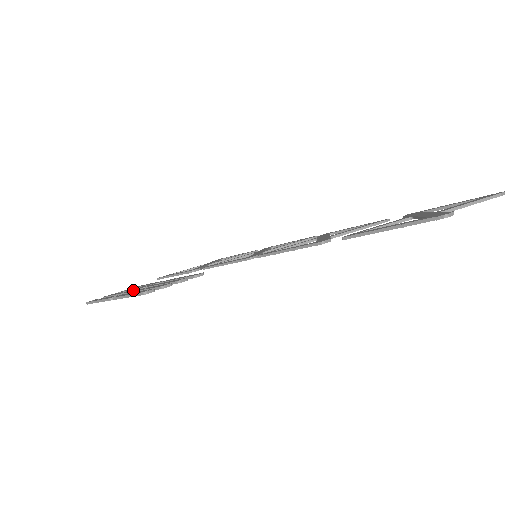
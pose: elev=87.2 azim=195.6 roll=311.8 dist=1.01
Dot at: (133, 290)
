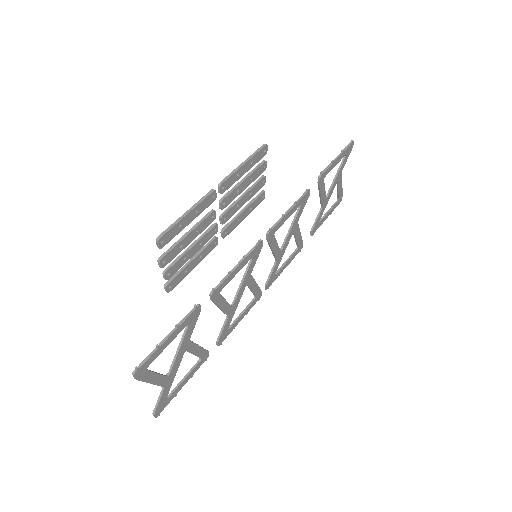
Dot at: (212, 213)
